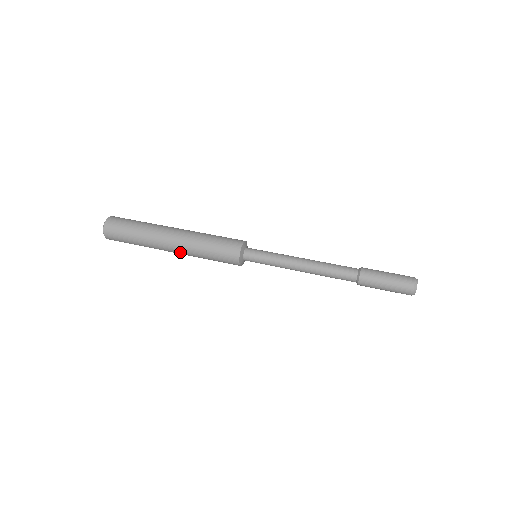
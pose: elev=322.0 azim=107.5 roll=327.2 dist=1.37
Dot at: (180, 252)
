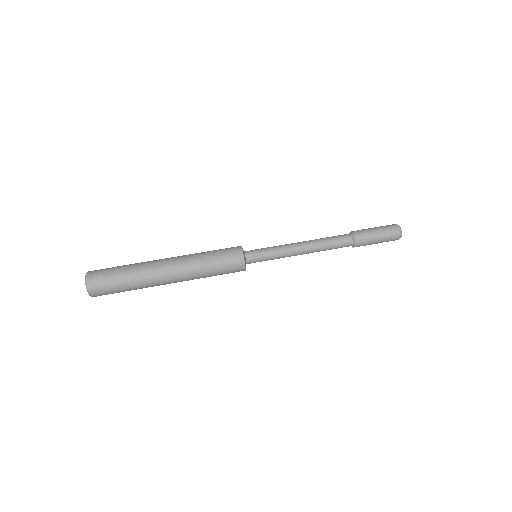
Dot at: (181, 280)
